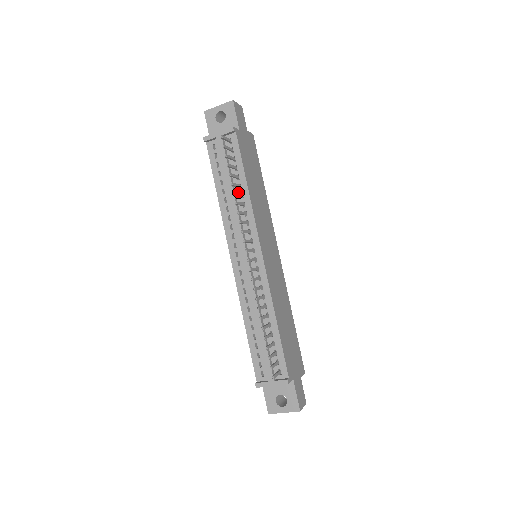
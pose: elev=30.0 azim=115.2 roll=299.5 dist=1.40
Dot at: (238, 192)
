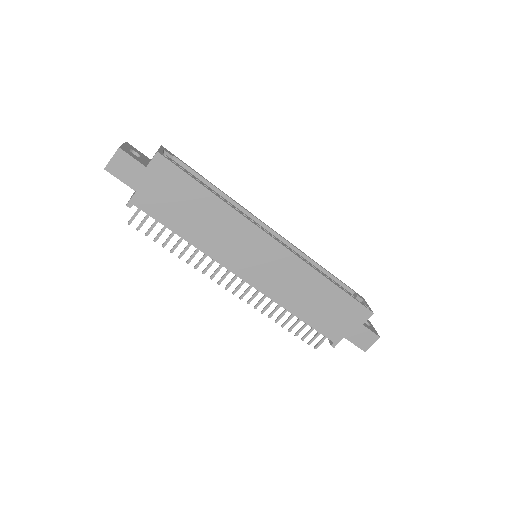
Dot at: occluded
